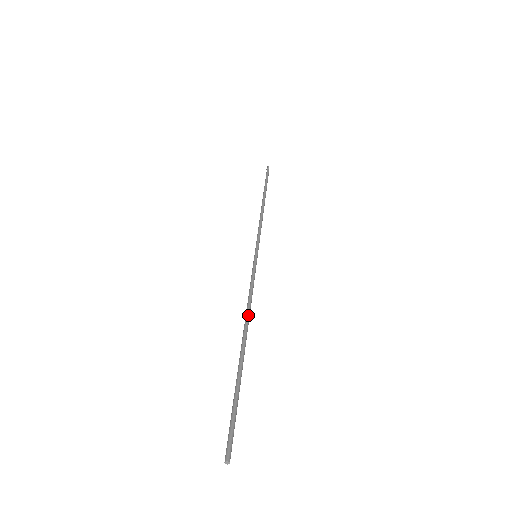
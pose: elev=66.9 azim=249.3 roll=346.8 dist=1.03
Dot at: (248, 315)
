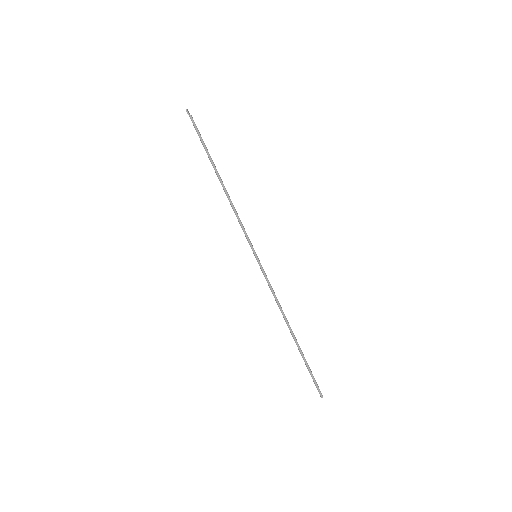
Dot at: (283, 315)
